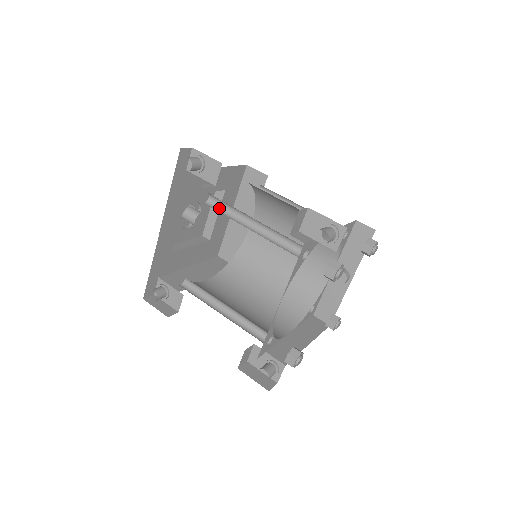
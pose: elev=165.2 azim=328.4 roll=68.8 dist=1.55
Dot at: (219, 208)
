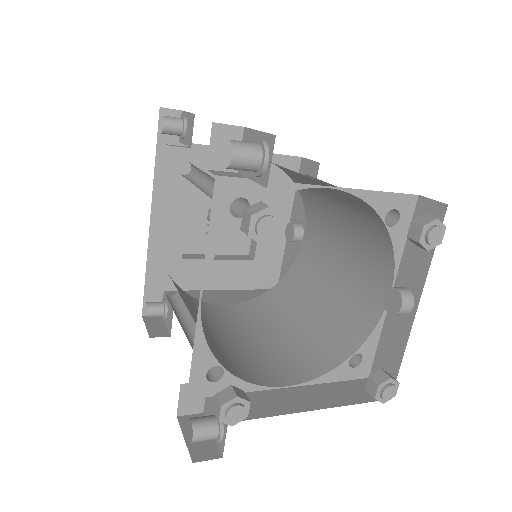
Dot at: (194, 177)
